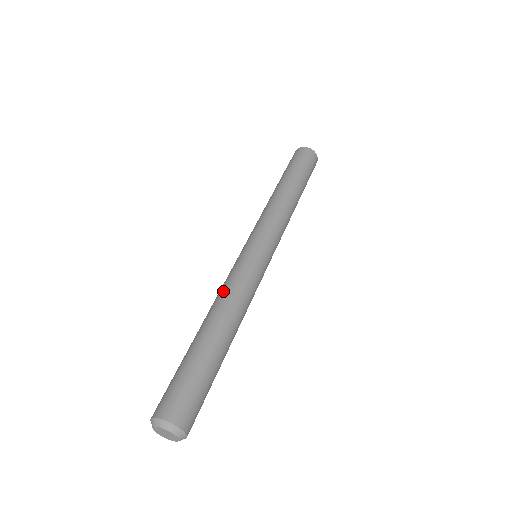
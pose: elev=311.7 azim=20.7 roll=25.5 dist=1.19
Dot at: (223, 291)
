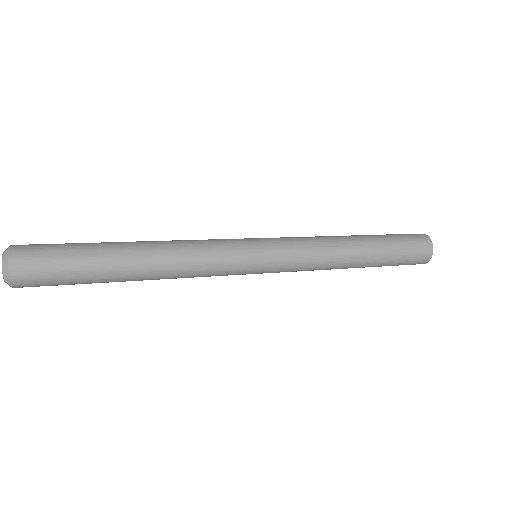
Dot at: occluded
